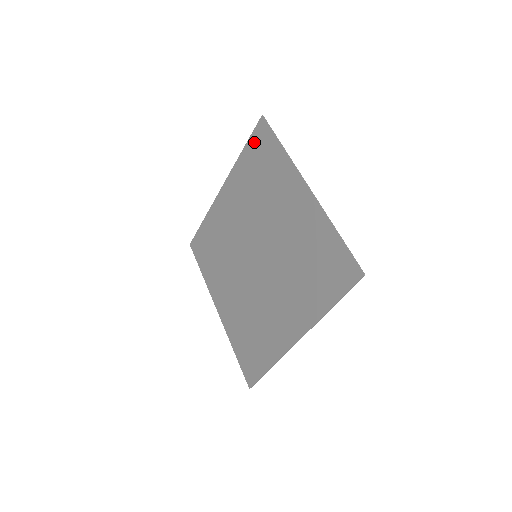
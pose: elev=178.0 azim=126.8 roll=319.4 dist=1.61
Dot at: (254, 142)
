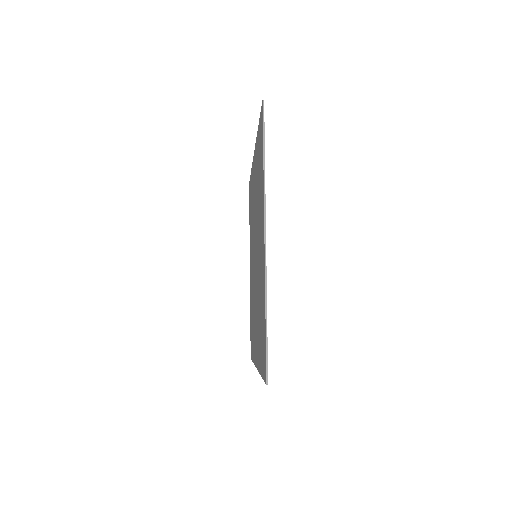
Dot at: occluded
